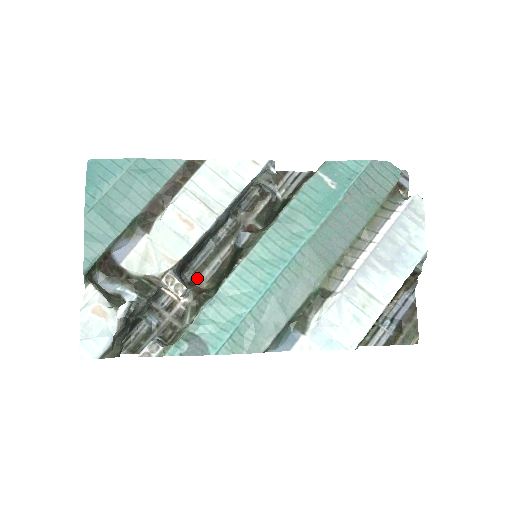
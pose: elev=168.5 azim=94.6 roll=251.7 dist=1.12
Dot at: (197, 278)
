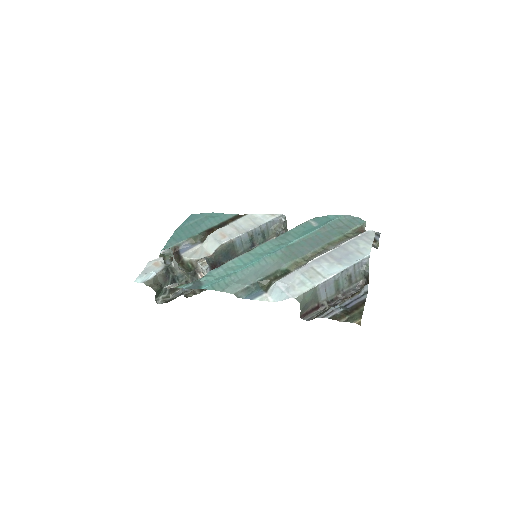
Dot at: occluded
